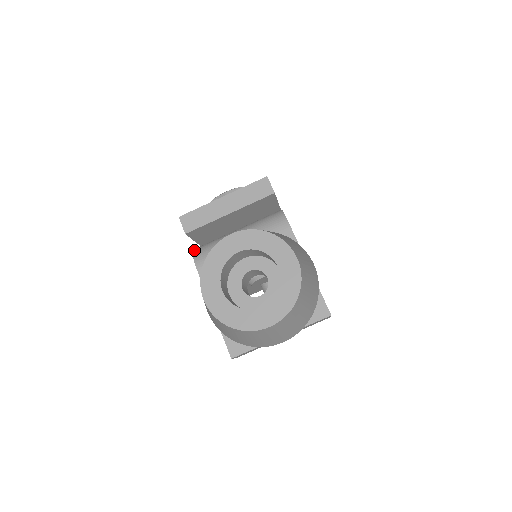
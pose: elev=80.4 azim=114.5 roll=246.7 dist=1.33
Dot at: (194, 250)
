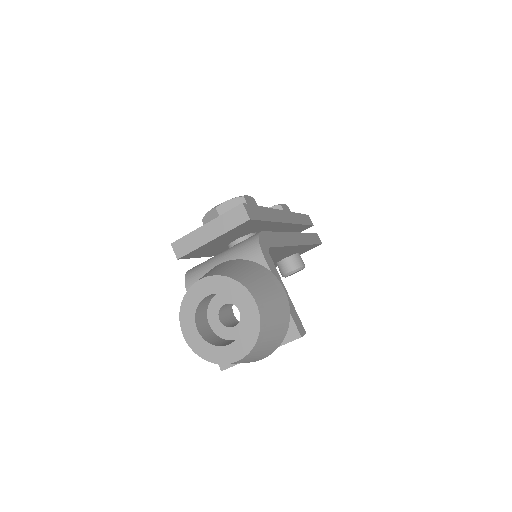
Dot at: (186, 274)
